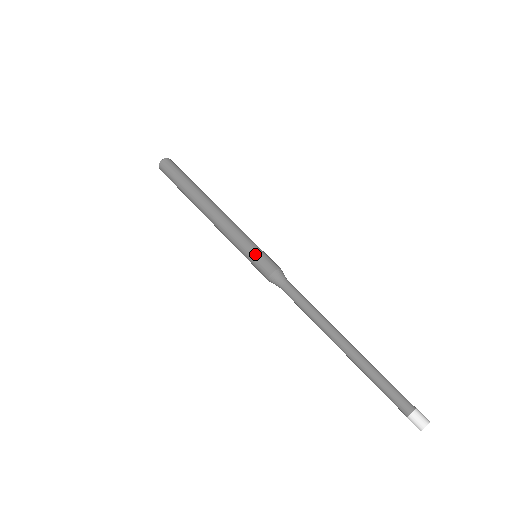
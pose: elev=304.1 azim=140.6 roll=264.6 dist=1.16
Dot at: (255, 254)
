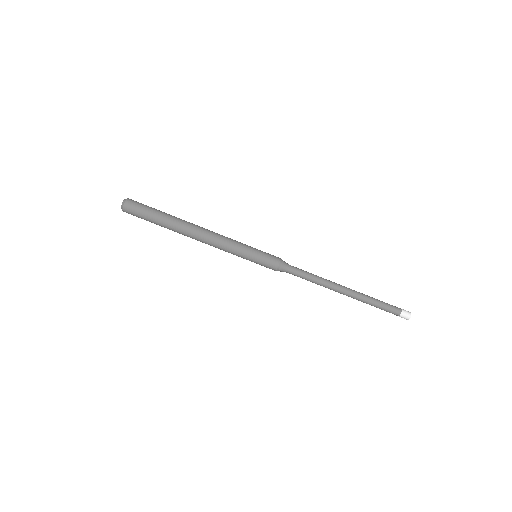
Dot at: (258, 256)
